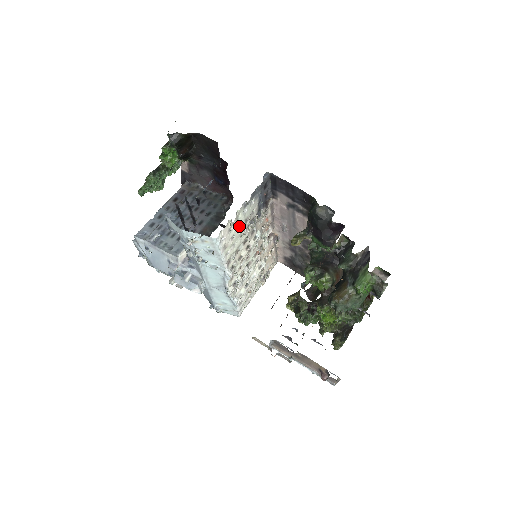
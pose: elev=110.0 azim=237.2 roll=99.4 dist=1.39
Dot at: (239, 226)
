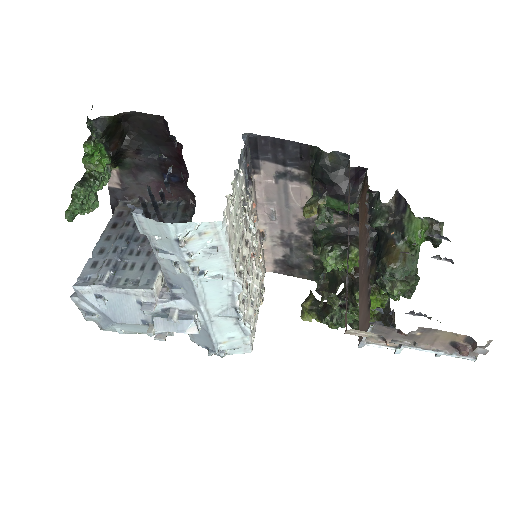
Dot at: (236, 208)
